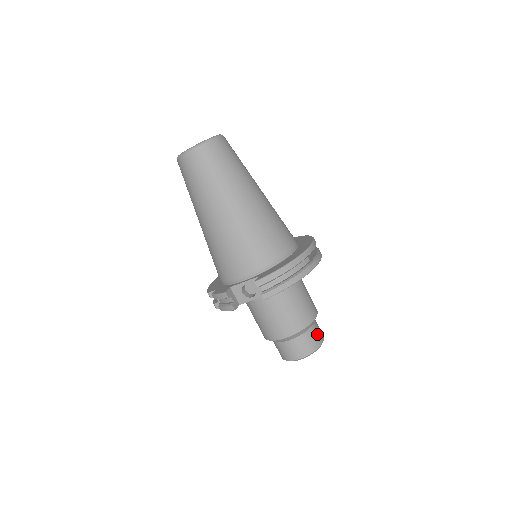
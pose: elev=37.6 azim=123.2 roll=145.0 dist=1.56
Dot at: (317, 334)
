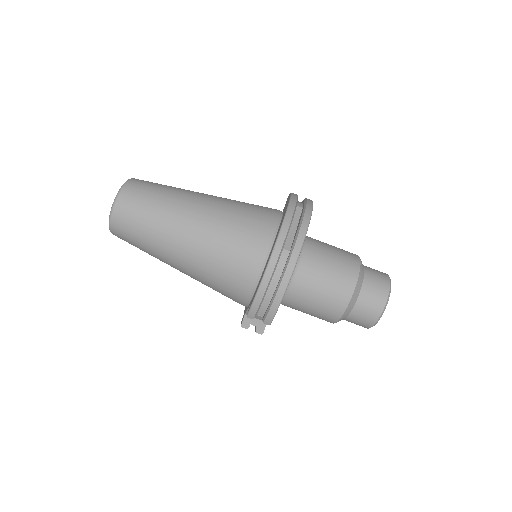
Dot at: (374, 293)
